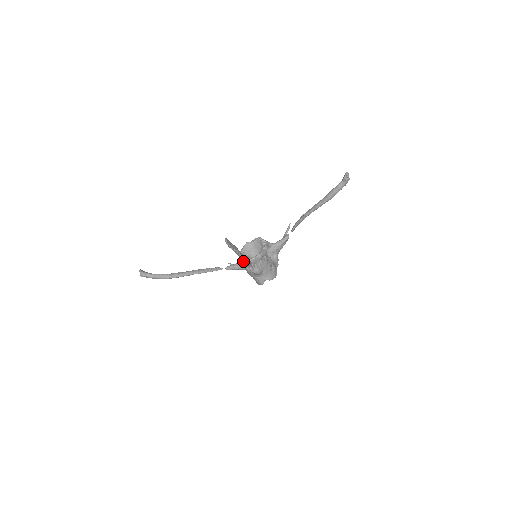
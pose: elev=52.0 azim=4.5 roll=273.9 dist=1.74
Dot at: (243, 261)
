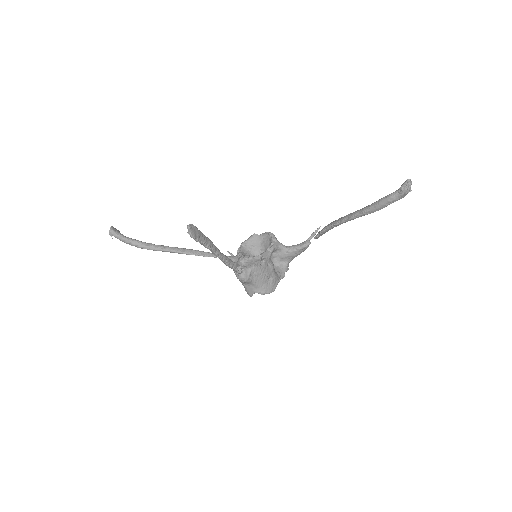
Dot at: (238, 257)
